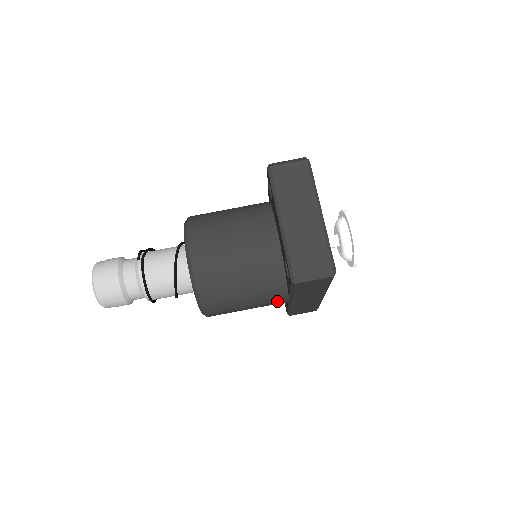
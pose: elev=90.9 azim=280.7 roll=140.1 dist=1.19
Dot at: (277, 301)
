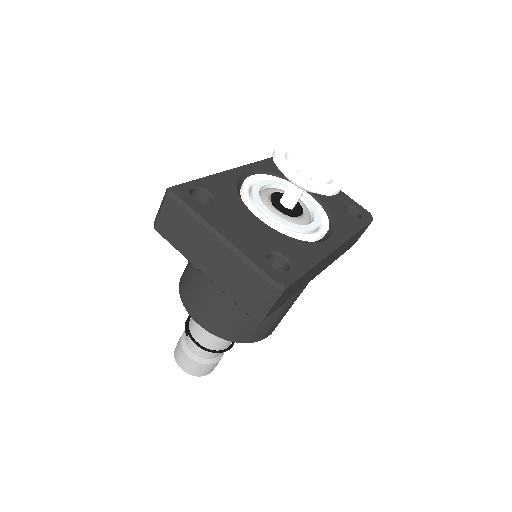
Dot at: occluded
